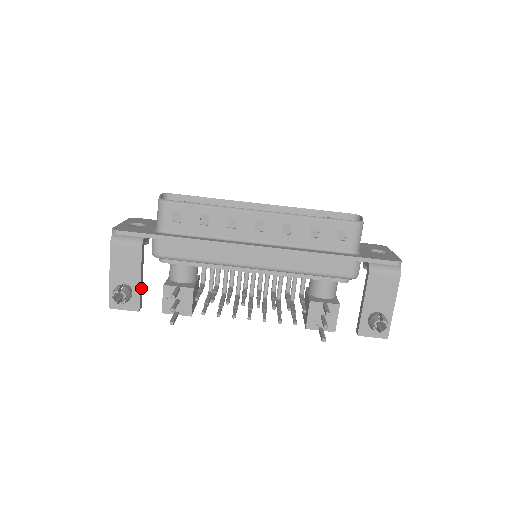
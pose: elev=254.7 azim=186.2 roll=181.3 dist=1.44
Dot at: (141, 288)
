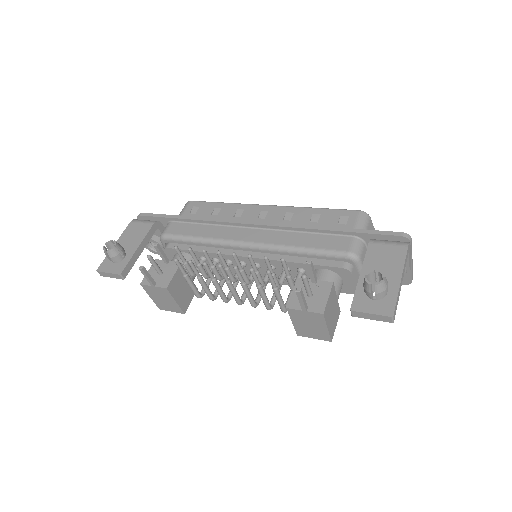
Dot at: (134, 259)
